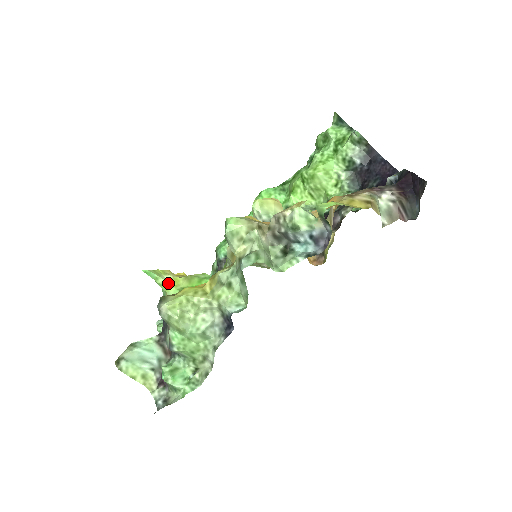
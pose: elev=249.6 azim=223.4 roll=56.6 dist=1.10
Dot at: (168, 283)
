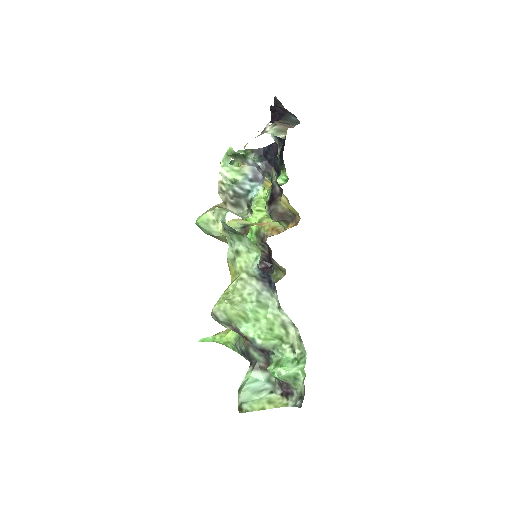
Dot at: (224, 335)
